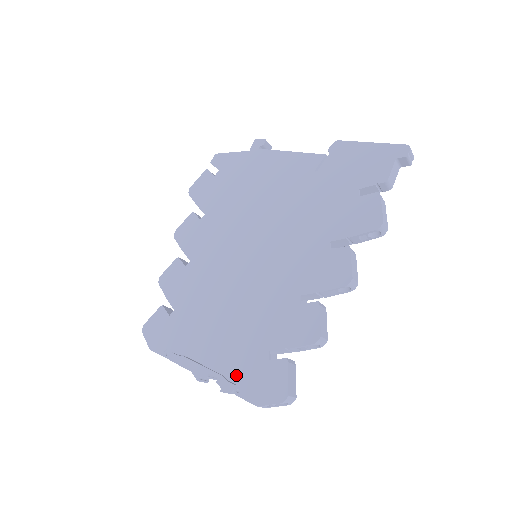
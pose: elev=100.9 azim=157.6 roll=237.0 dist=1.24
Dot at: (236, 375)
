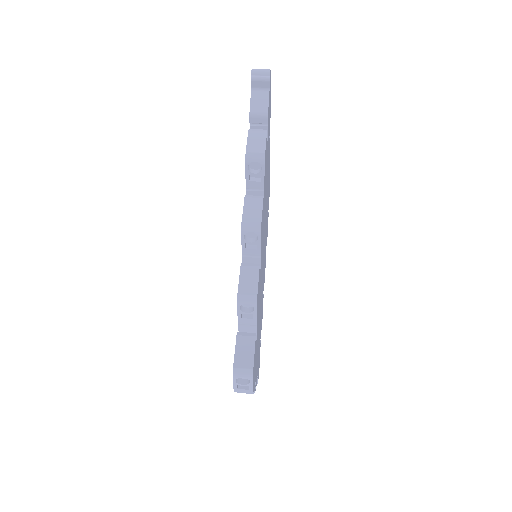
Dot at: occluded
